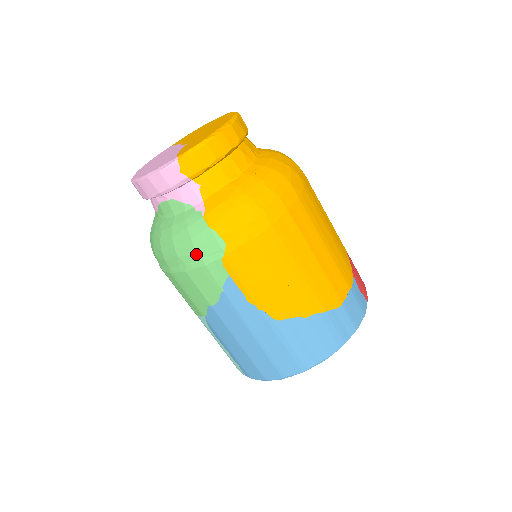
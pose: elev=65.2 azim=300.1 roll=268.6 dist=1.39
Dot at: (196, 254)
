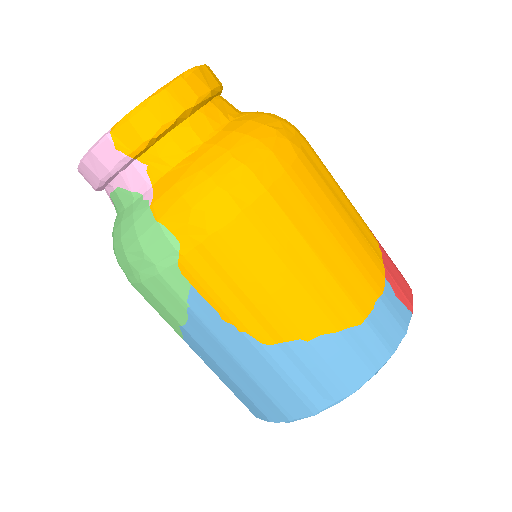
Dot at: (146, 258)
